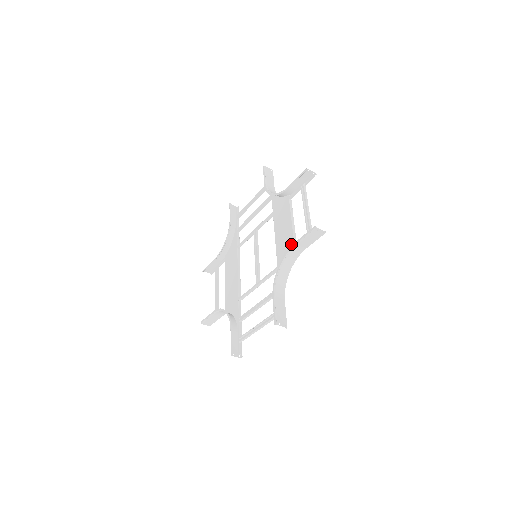
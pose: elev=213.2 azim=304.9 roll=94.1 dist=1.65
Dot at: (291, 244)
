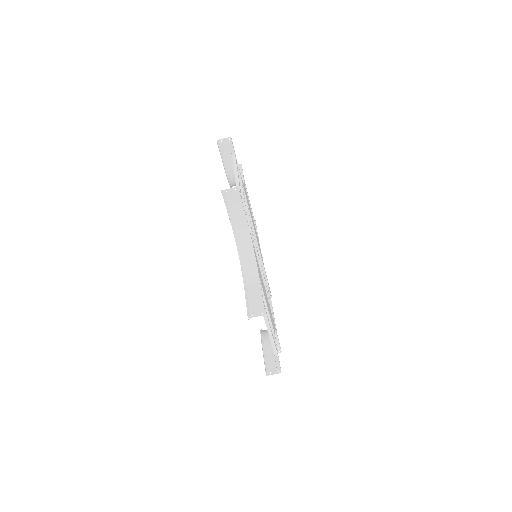
Dot at: occluded
